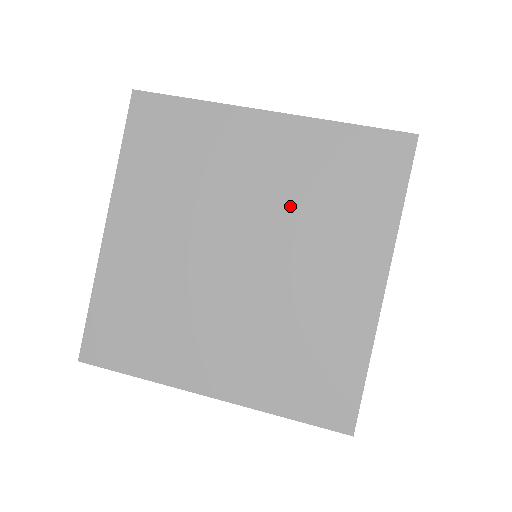
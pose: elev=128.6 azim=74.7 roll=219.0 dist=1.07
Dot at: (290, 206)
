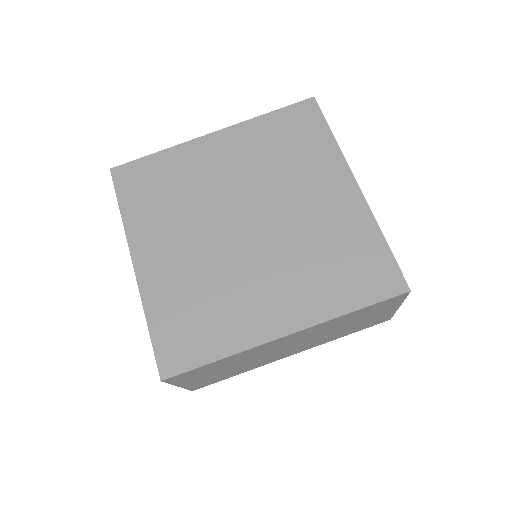
Dot at: (262, 175)
